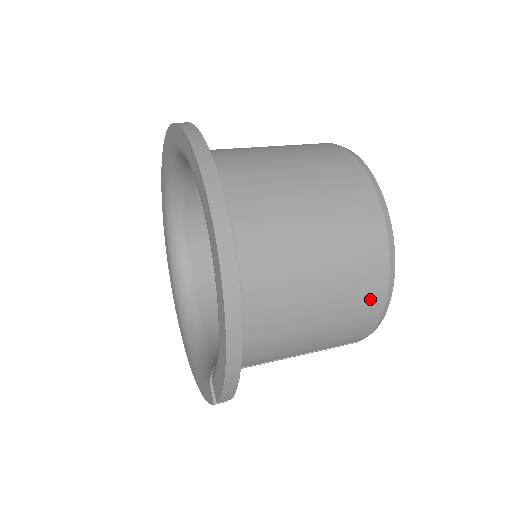
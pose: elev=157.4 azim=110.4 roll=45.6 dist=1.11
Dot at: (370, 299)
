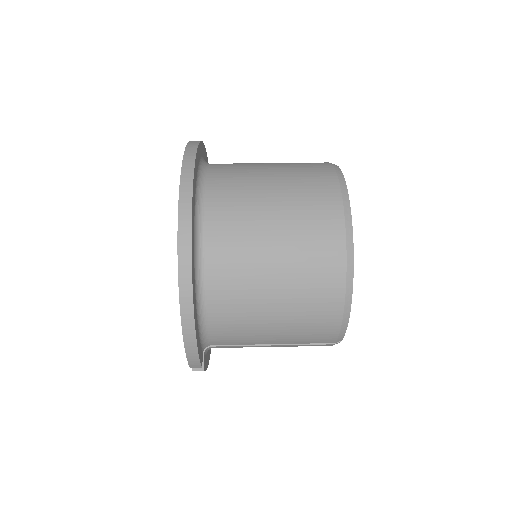
Dot at: (327, 303)
